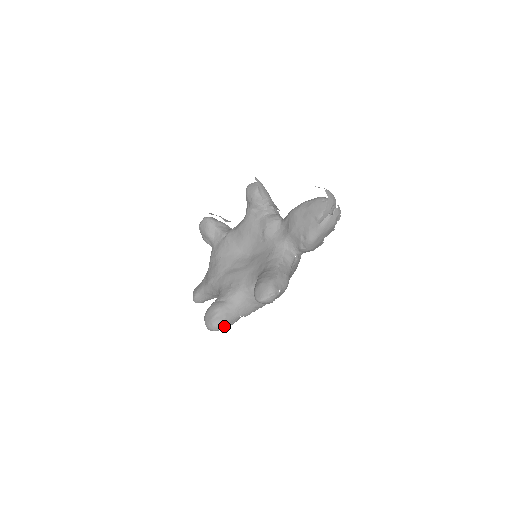
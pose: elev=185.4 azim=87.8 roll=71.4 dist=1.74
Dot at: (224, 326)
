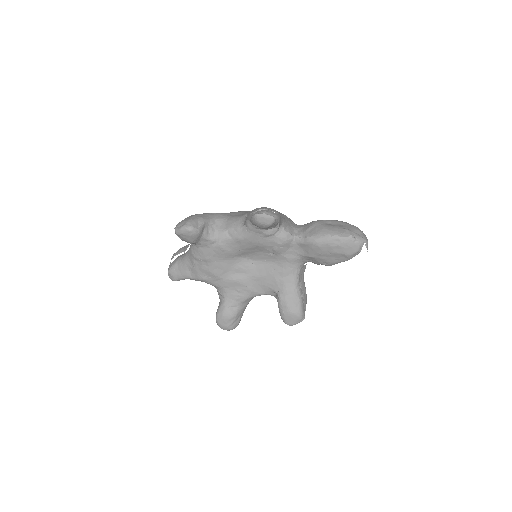
Dot at: occluded
